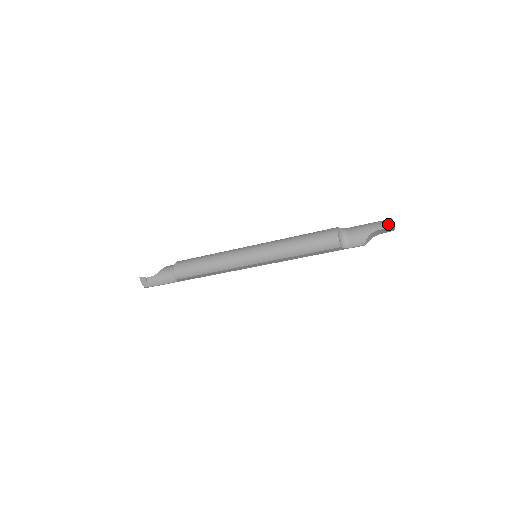
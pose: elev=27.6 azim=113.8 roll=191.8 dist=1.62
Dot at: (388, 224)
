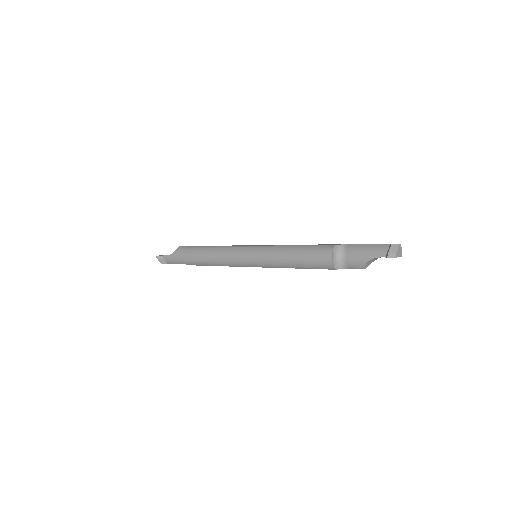
Dot at: (387, 257)
